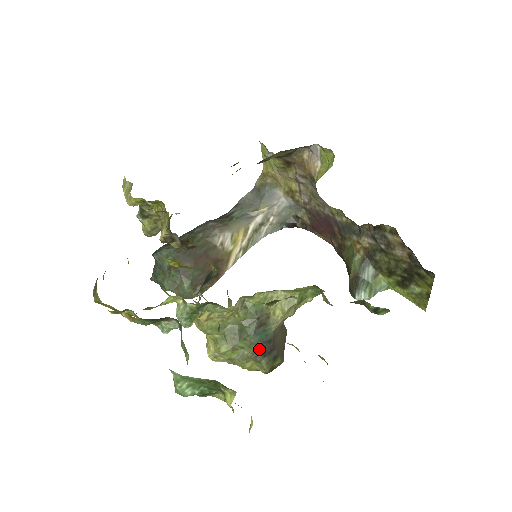
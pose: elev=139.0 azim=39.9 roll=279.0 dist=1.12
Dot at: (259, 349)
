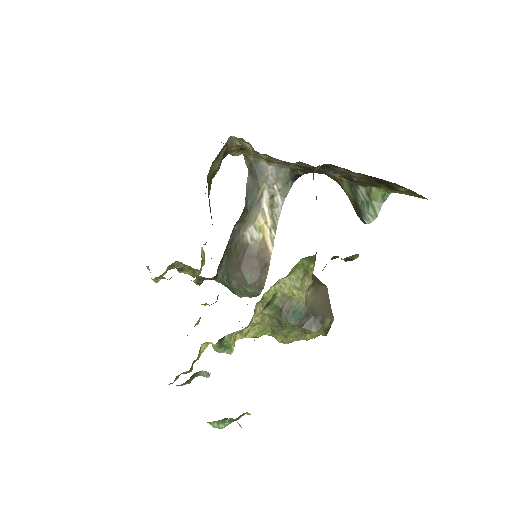
Dot at: (302, 326)
